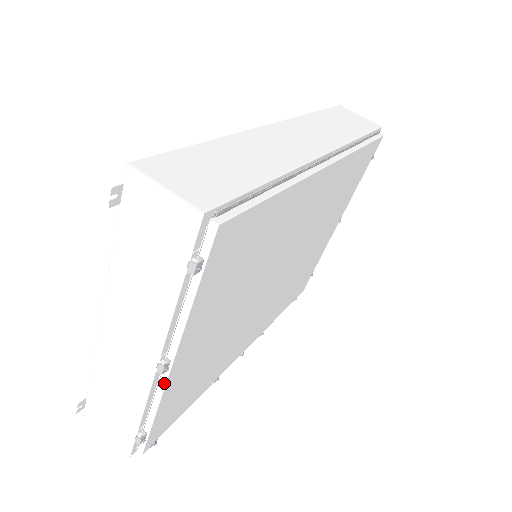
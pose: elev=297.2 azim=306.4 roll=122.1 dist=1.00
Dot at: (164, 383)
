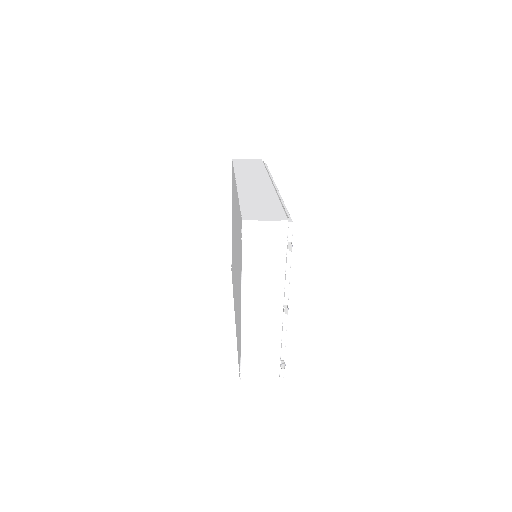
Dot at: (286, 321)
